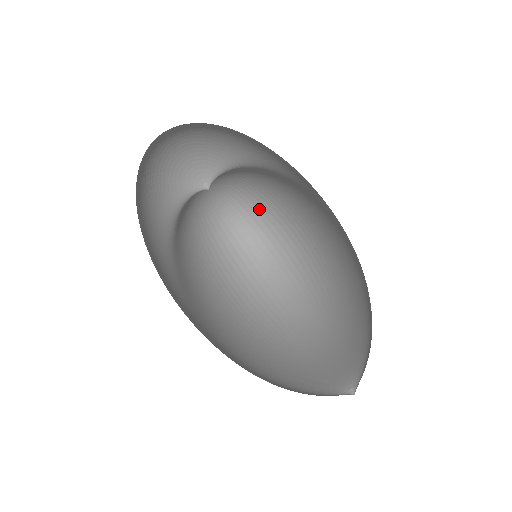
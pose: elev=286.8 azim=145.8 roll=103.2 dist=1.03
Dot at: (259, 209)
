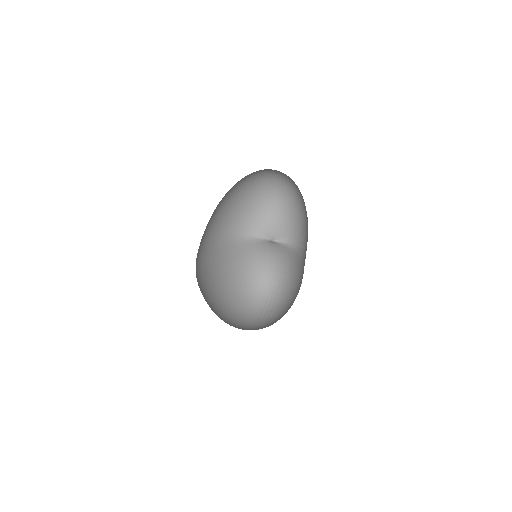
Dot at: (280, 304)
